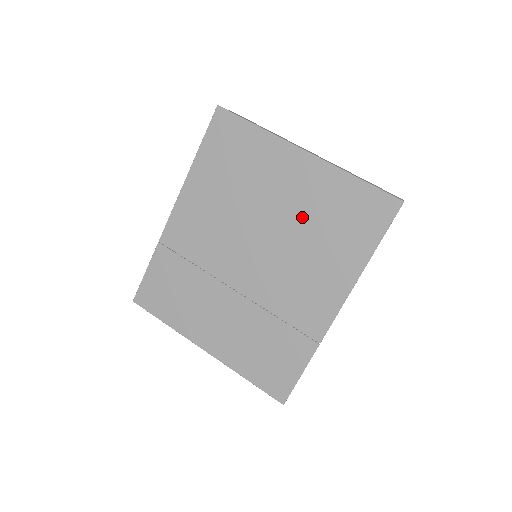
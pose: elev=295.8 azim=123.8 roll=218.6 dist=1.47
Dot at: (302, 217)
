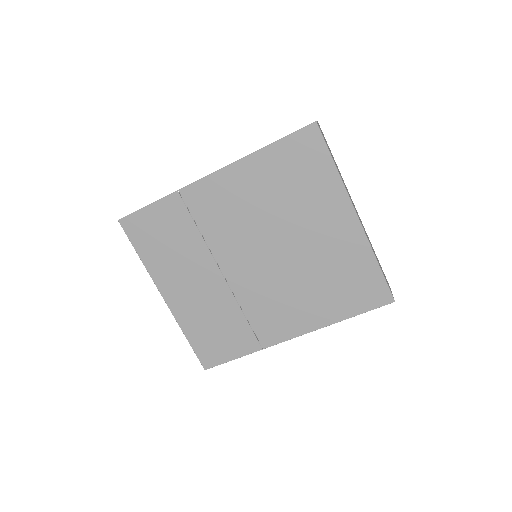
Dot at: (317, 261)
